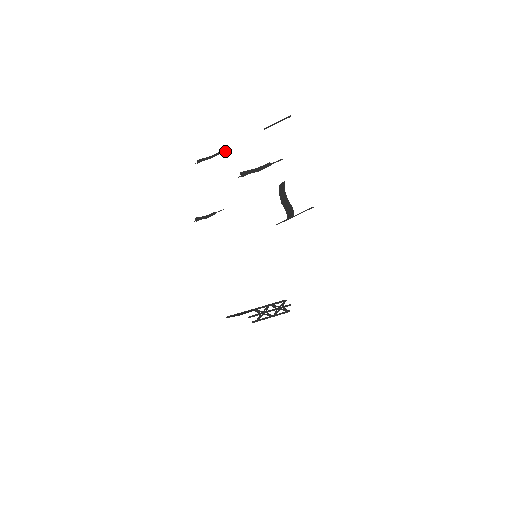
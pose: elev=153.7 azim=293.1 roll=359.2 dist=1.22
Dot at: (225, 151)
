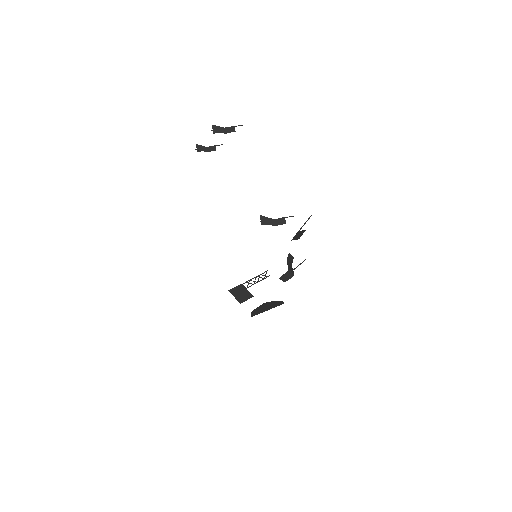
Dot at: (240, 125)
